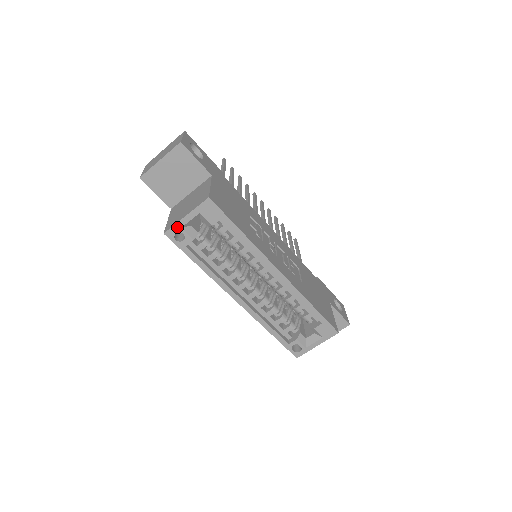
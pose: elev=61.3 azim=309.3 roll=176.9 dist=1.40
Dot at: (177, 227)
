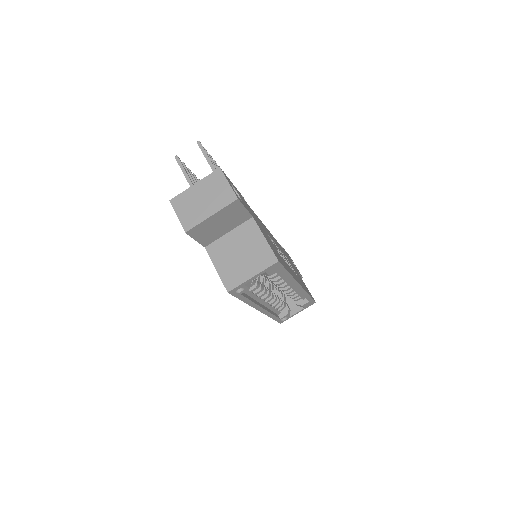
Dot at: (241, 285)
